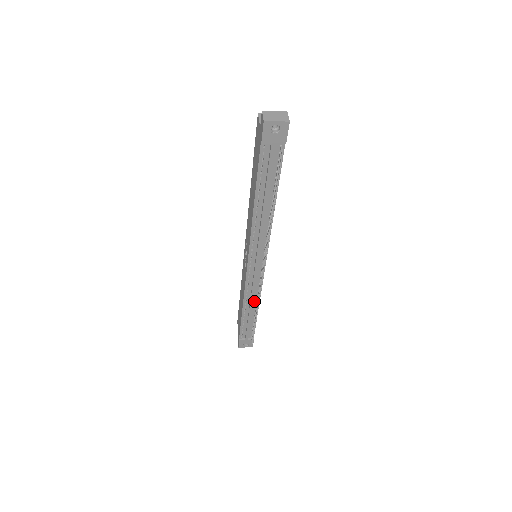
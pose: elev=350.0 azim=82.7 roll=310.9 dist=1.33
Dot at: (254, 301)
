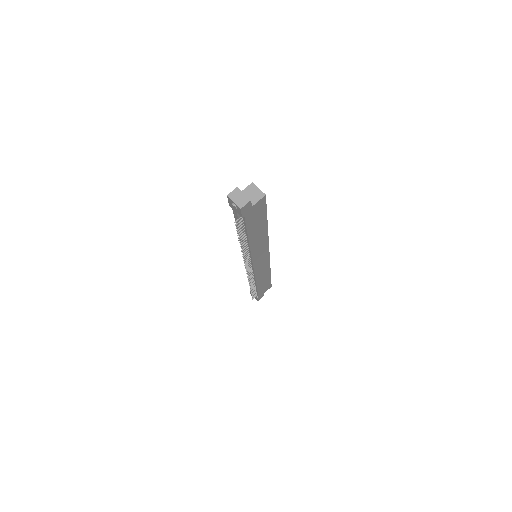
Dot at: (253, 278)
